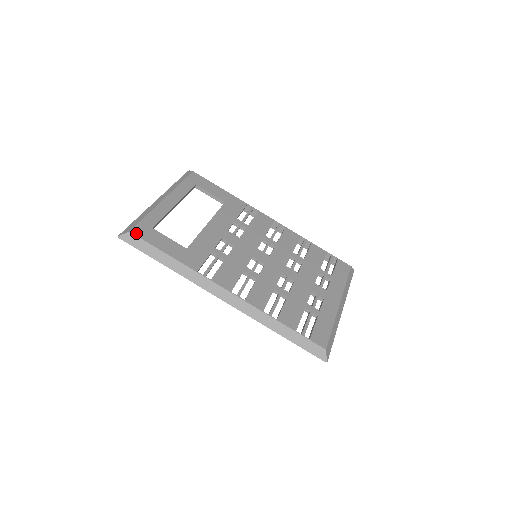
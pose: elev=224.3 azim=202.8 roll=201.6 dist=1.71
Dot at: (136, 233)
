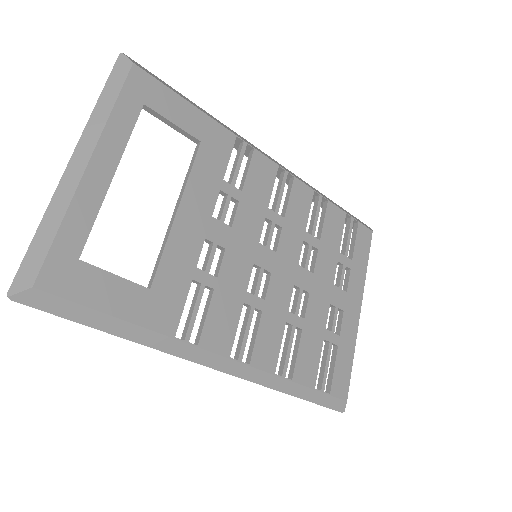
Dot at: (47, 286)
